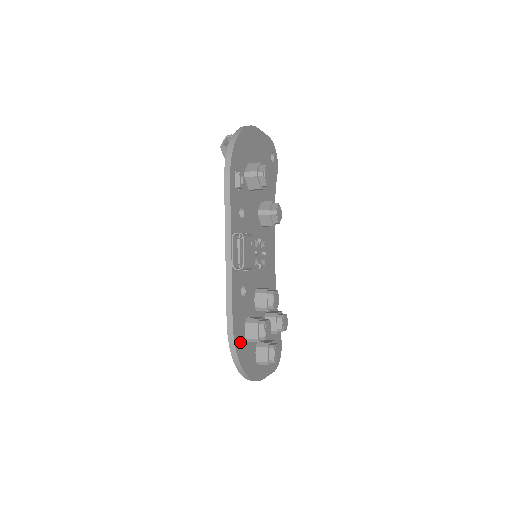
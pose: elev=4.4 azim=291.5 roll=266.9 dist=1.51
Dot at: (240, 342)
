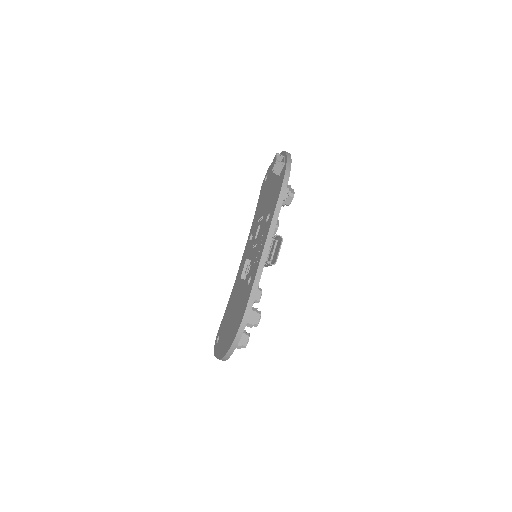
Dot at: occluded
